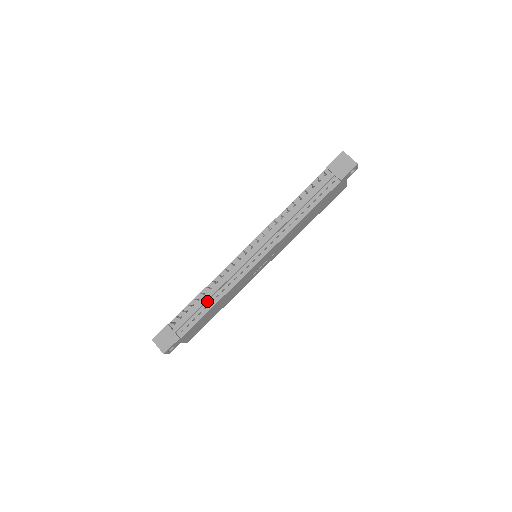
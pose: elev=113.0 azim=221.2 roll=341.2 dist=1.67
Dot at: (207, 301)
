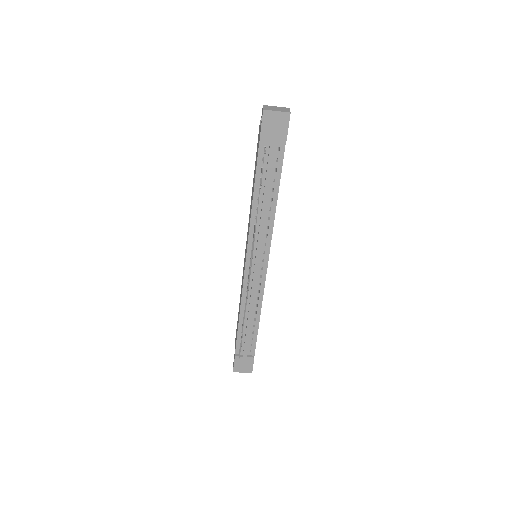
Dot at: (251, 321)
